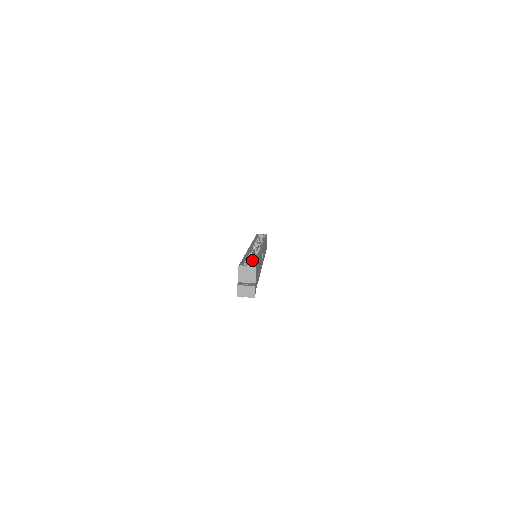
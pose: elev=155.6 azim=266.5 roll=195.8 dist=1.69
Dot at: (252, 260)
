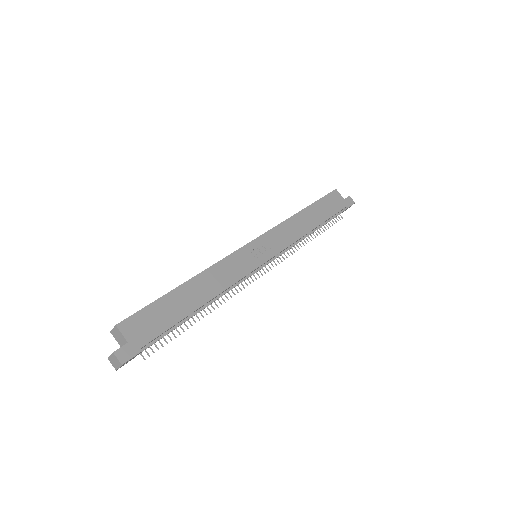
Dot at: occluded
